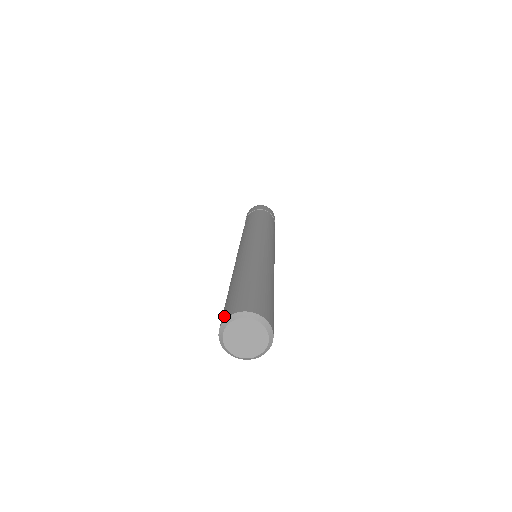
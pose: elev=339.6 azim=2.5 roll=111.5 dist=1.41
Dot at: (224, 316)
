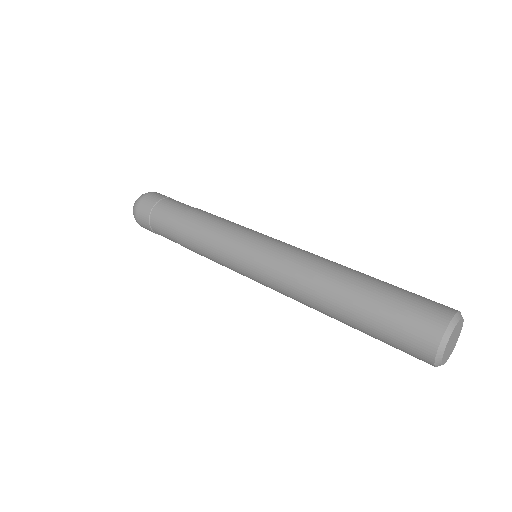
Dot at: (427, 343)
